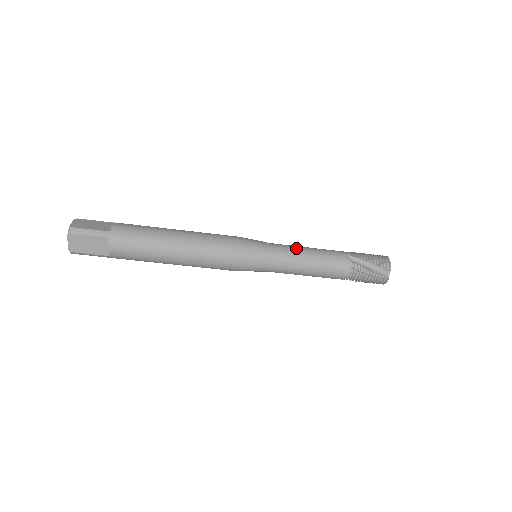
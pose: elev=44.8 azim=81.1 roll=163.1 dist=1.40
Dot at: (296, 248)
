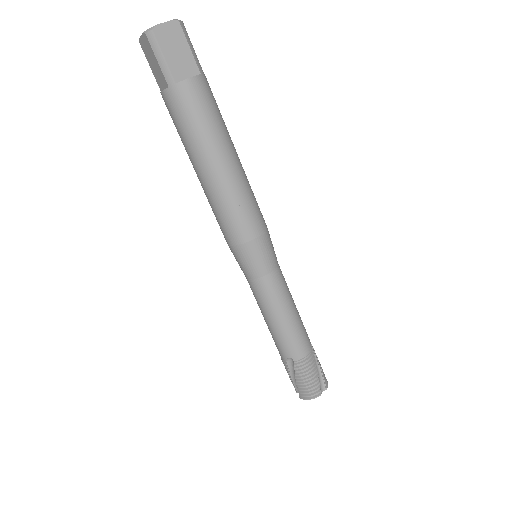
Dot at: occluded
